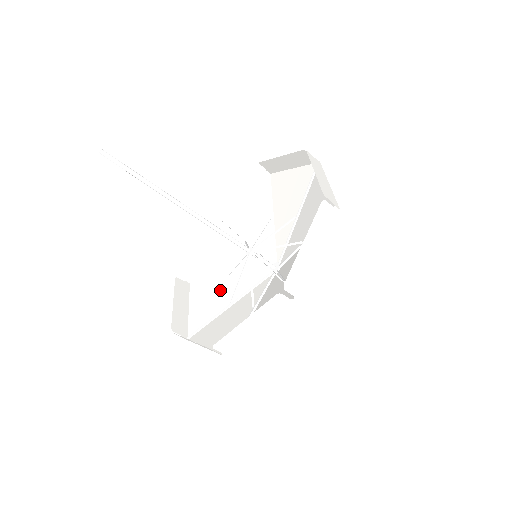
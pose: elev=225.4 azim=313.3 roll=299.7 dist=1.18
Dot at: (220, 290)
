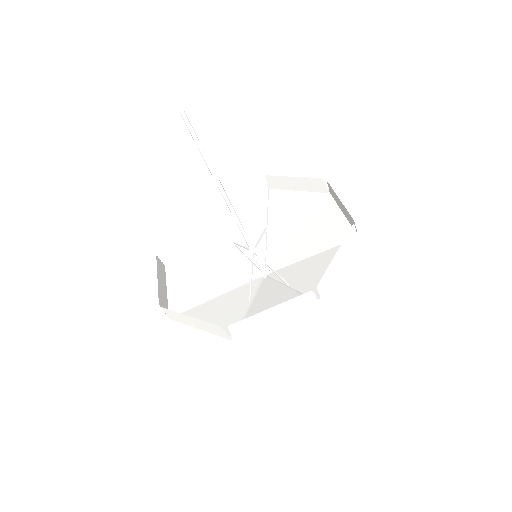
Dot at: (220, 305)
